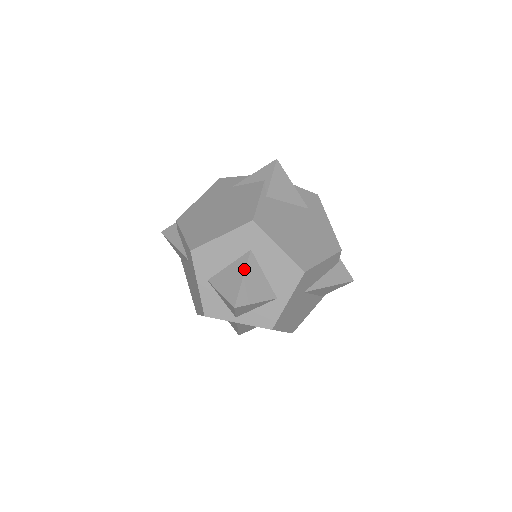
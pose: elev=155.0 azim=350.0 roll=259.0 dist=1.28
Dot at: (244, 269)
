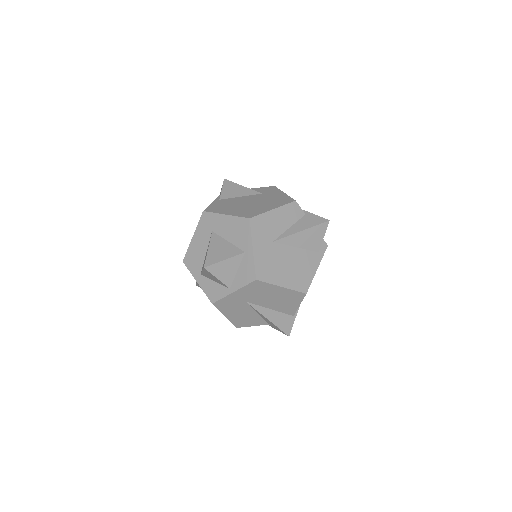
Dot at: (209, 244)
